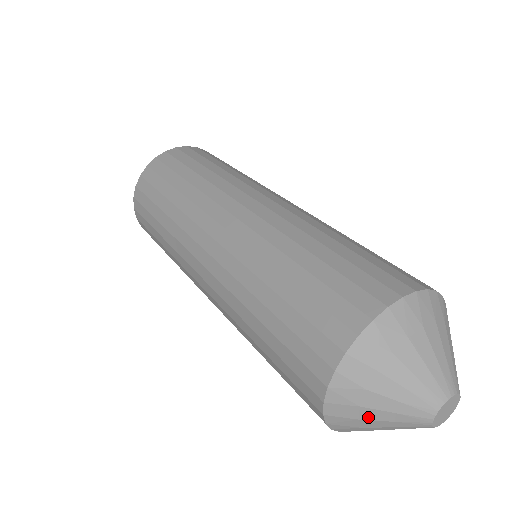
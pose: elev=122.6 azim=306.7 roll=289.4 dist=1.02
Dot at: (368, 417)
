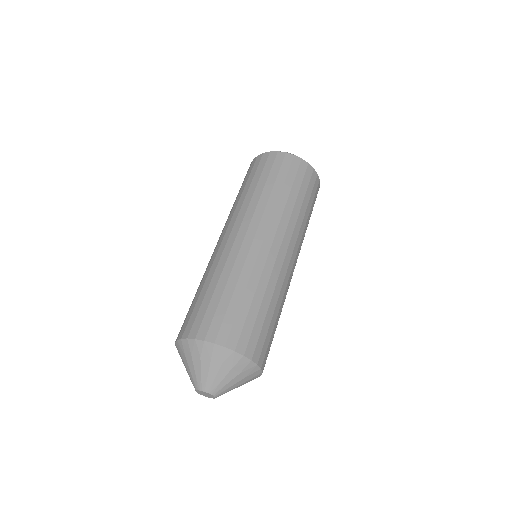
Dot at: (184, 364)
